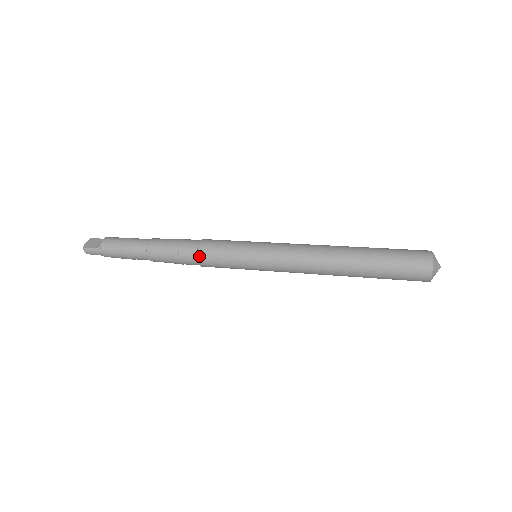
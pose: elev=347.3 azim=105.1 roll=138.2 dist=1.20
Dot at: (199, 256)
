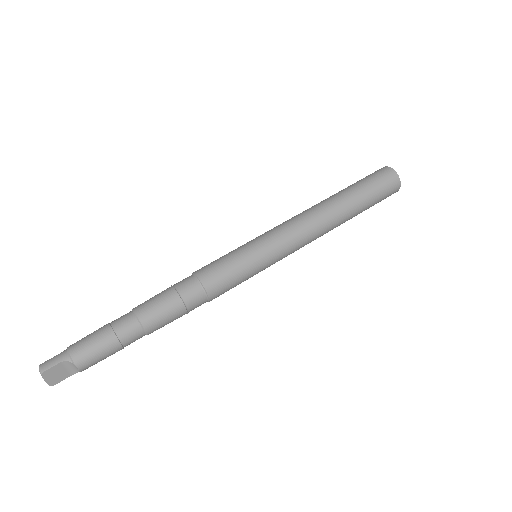
Dot at: occluded
